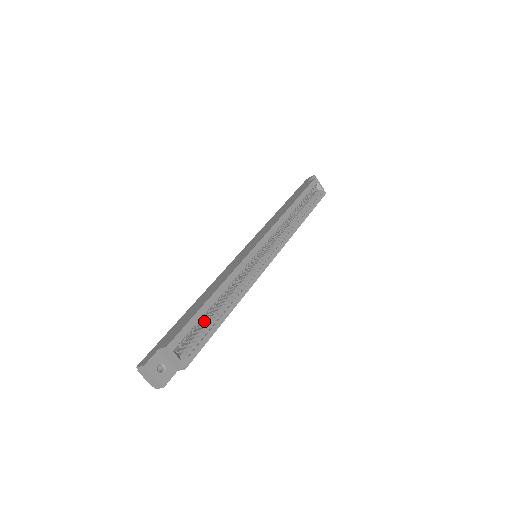
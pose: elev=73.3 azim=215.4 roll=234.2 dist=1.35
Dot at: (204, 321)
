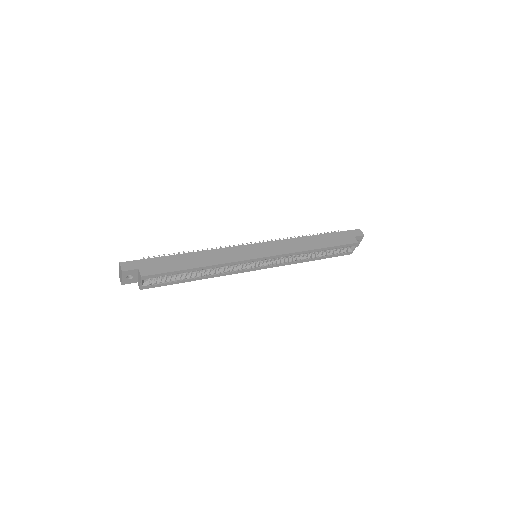
Dot at: occluded
